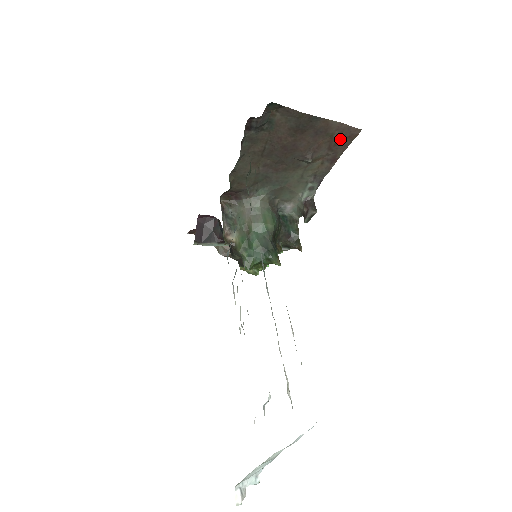
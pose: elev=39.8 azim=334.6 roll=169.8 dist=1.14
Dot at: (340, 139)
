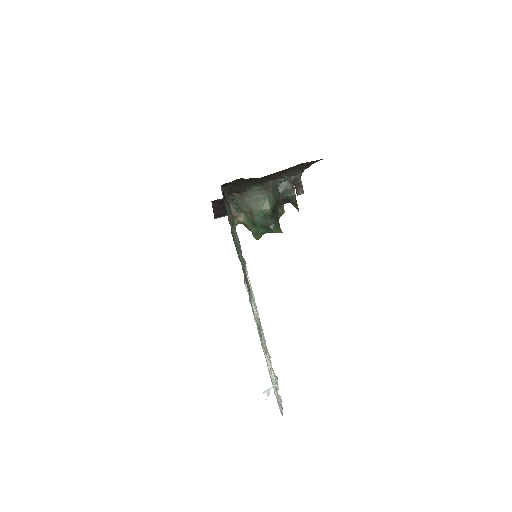
Dot at: (307, 163)
